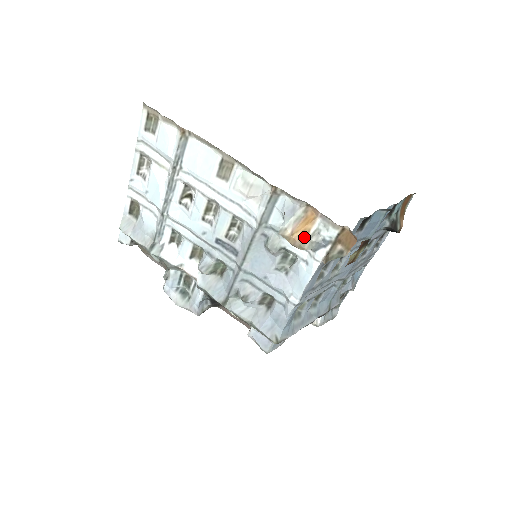
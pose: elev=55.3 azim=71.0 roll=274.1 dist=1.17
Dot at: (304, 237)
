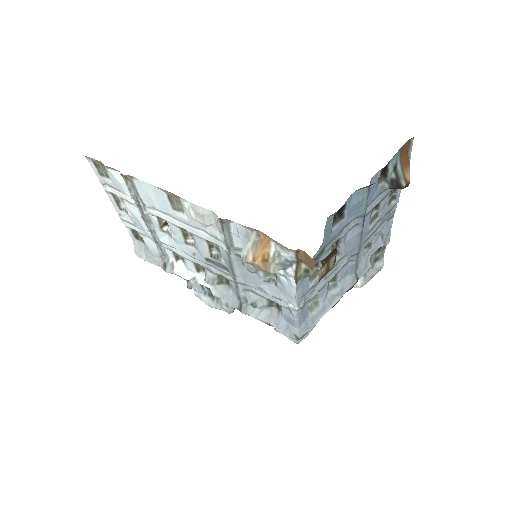
Dot at: (266, 261)
